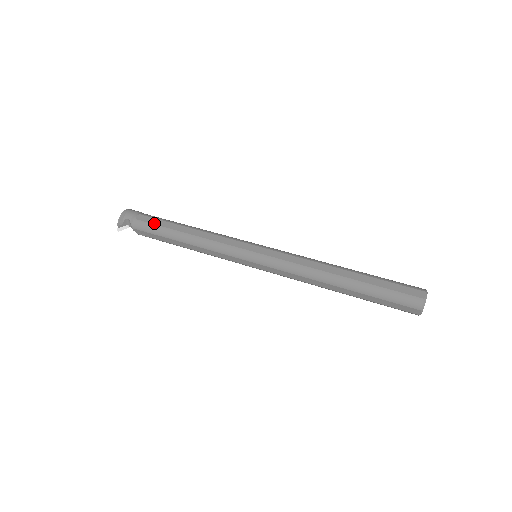
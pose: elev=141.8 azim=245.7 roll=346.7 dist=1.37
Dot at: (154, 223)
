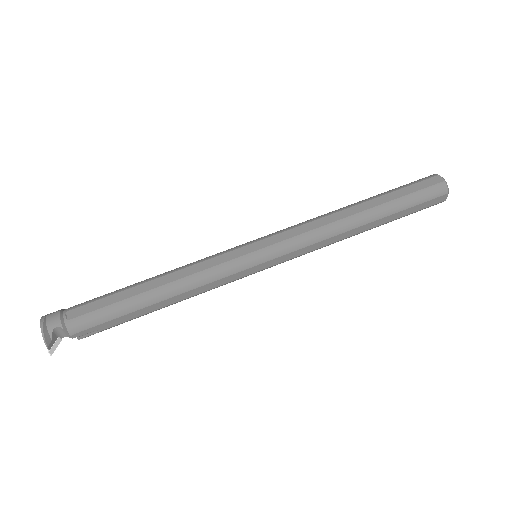
Dot at: (100, 306)
